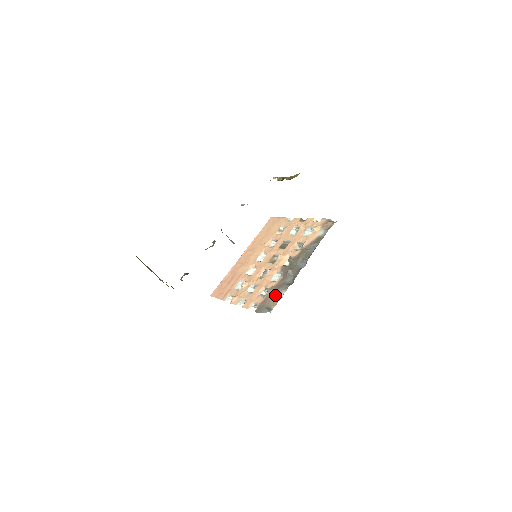
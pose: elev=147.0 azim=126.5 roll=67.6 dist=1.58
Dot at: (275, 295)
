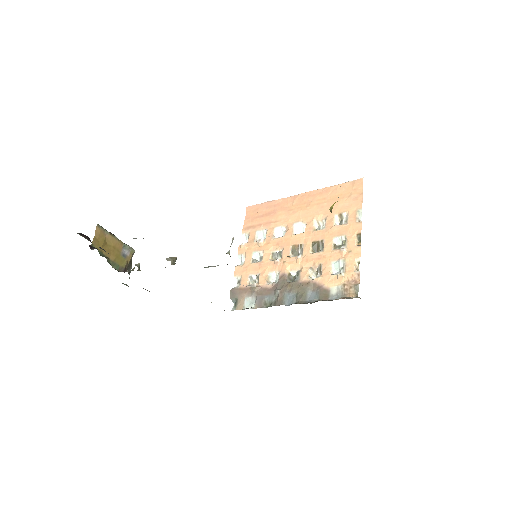
Dot at: (250, 298)
